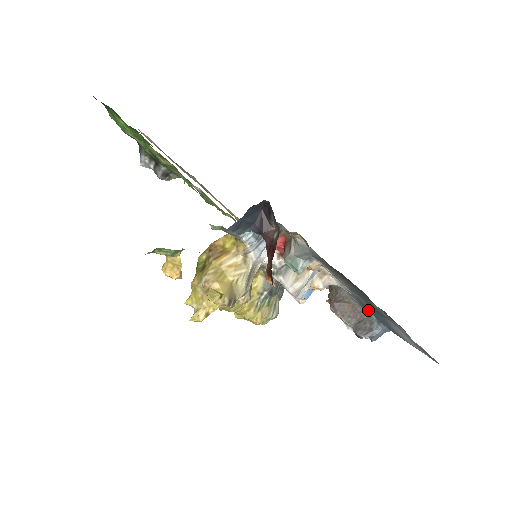
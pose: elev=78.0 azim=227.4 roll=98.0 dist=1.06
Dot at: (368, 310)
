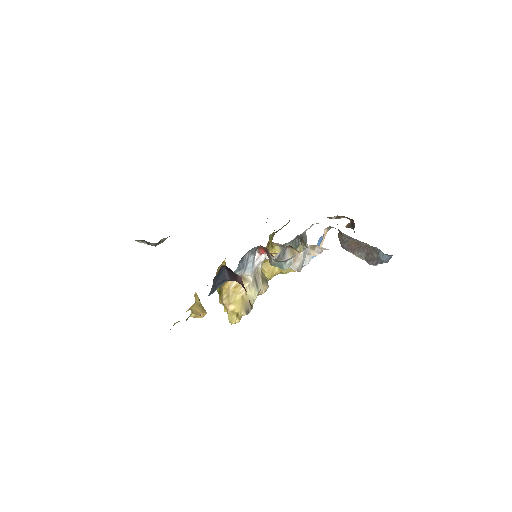
Dot at: occluded
